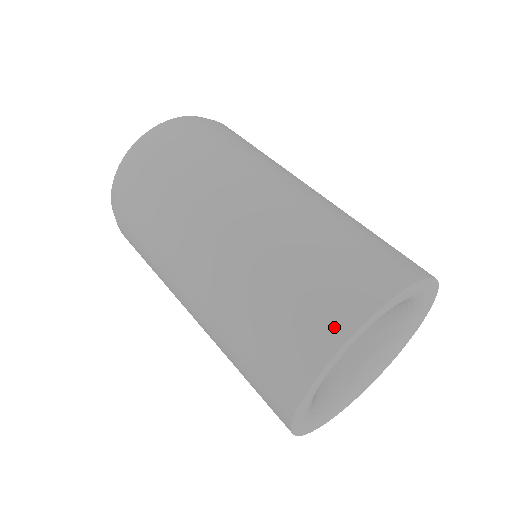
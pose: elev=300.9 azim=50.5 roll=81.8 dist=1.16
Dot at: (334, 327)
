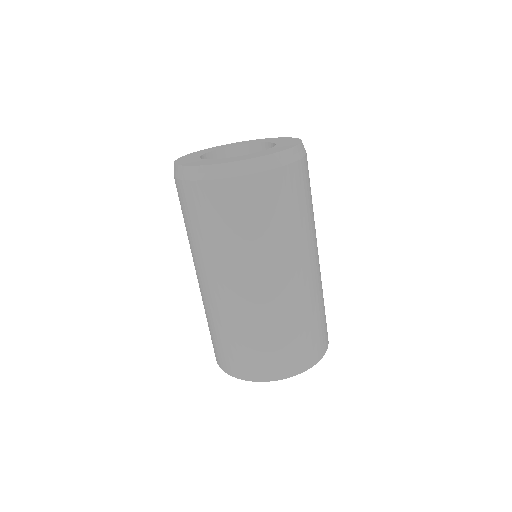
Dot at: (249, 374)
